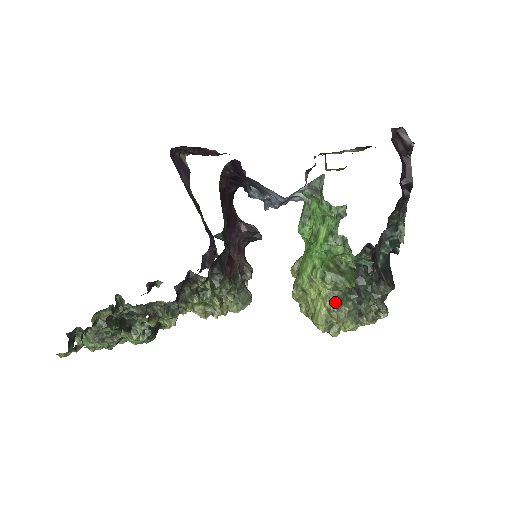
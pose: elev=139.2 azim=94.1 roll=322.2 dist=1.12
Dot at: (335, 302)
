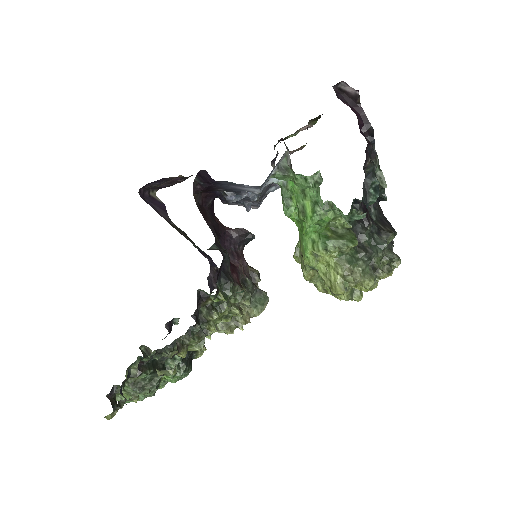
Dot at: (346, 266)
